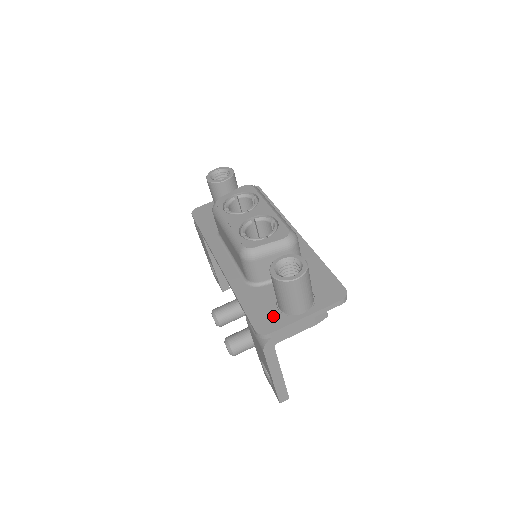
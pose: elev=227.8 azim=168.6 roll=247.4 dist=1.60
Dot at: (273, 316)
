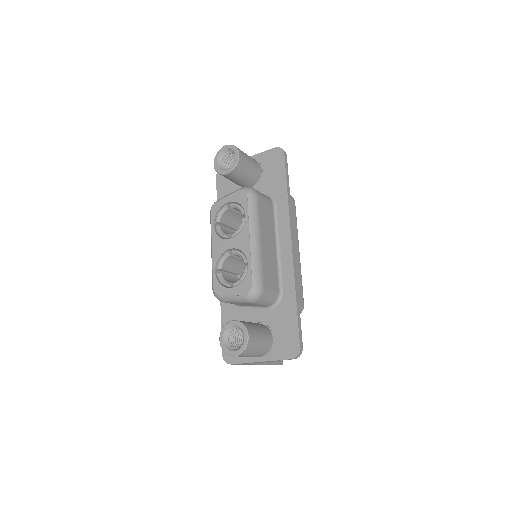
Dot at: occluded
